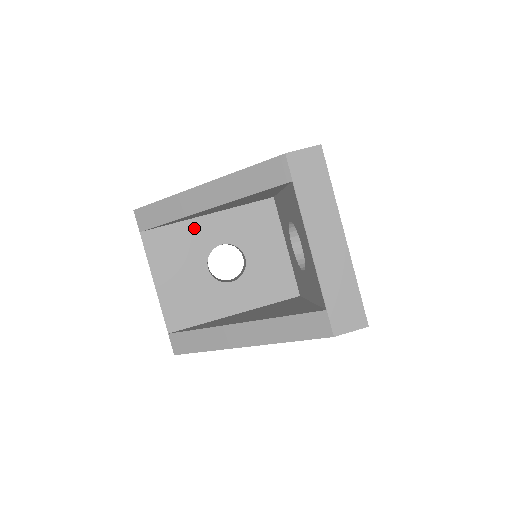
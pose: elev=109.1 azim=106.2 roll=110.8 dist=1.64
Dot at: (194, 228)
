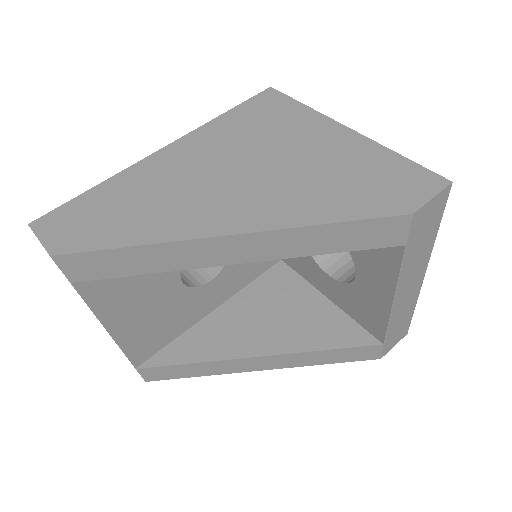
Dot at: occluded
